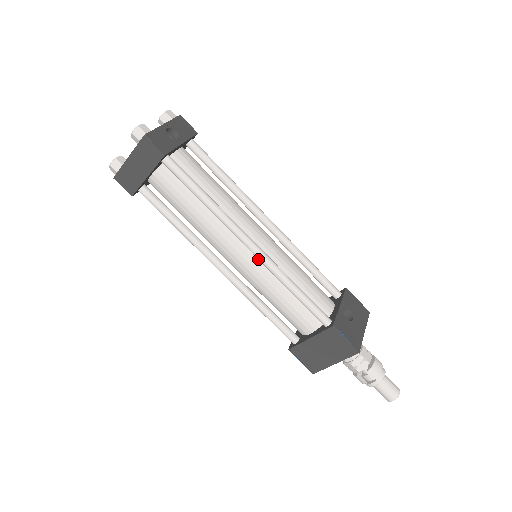
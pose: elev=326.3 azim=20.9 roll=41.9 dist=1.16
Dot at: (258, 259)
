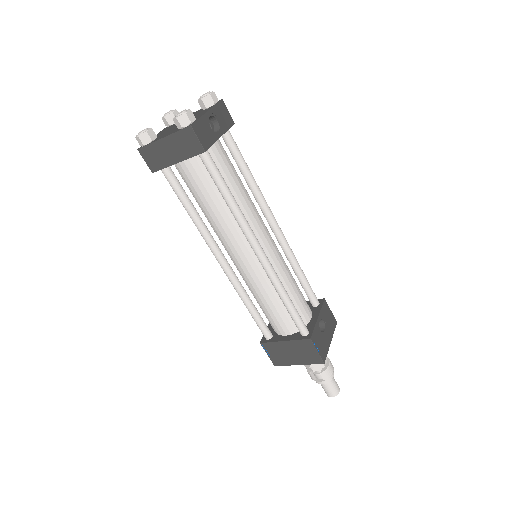
Dot at: (263, 267)
